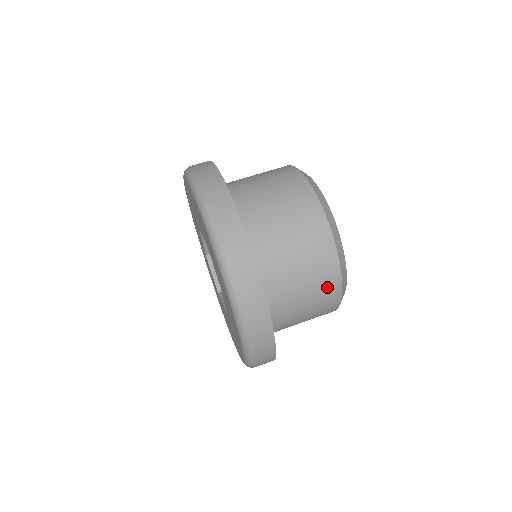
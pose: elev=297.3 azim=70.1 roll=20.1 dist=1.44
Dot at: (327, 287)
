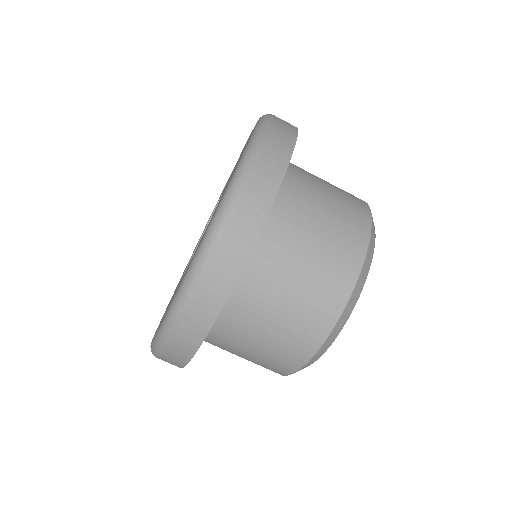
Dot at: (272, 367)
